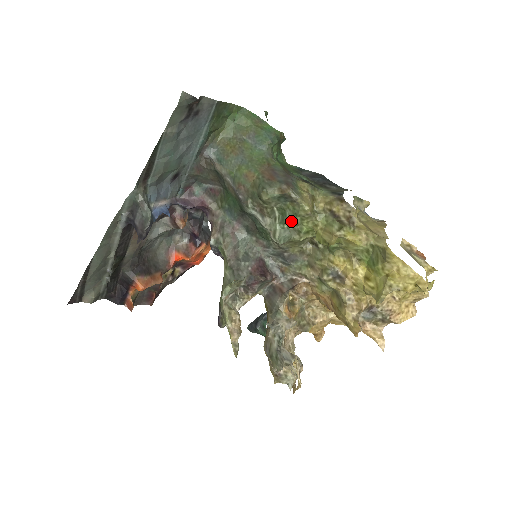
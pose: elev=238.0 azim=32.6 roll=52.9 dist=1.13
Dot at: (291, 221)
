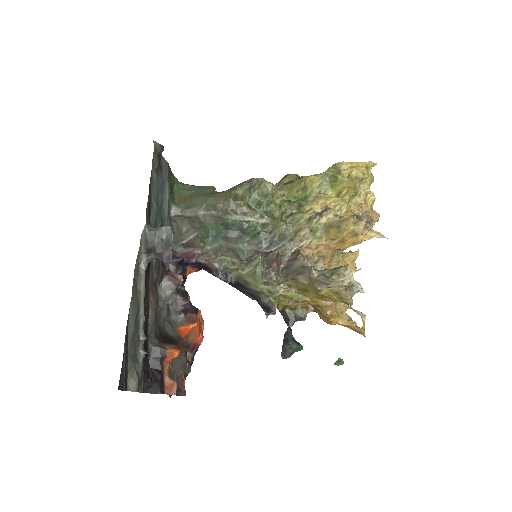
Dot at: (266, 201)
